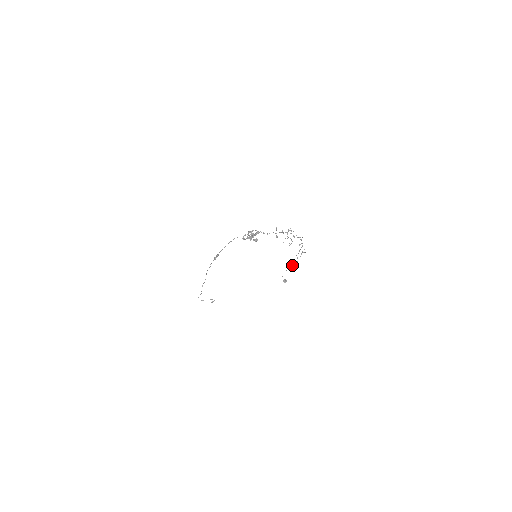
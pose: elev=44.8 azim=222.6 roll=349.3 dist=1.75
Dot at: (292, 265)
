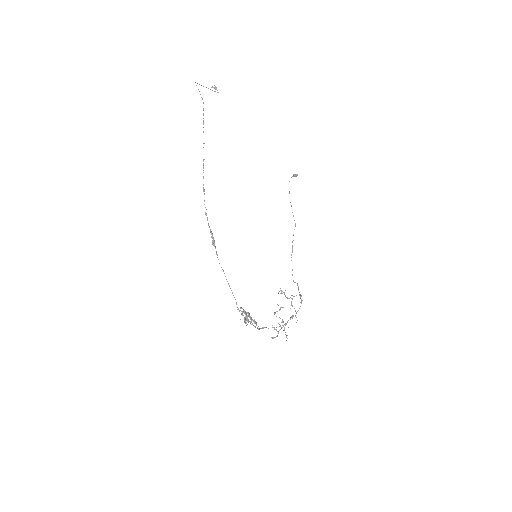
Dot at: occluded
